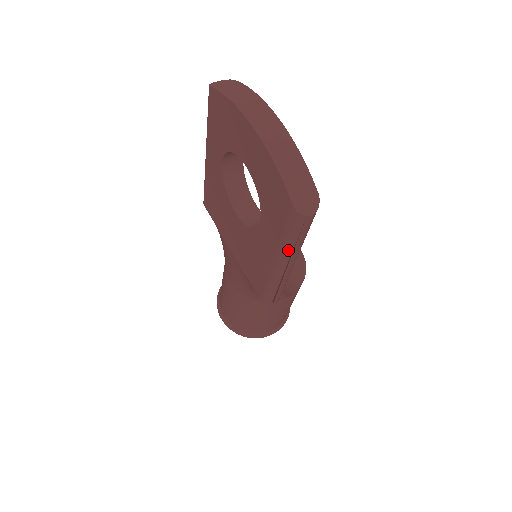
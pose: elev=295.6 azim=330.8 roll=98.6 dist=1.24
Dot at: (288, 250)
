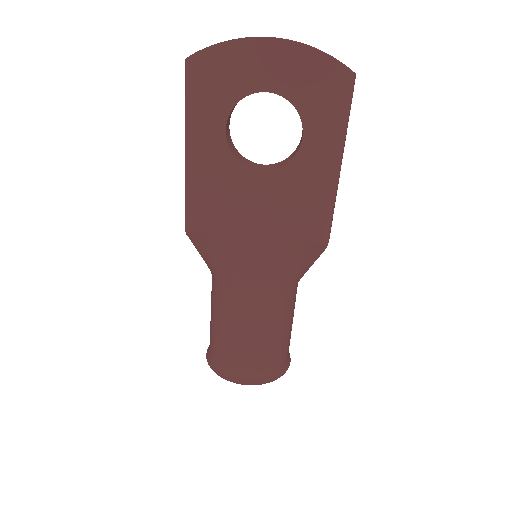
Dot at: (344, 132)
